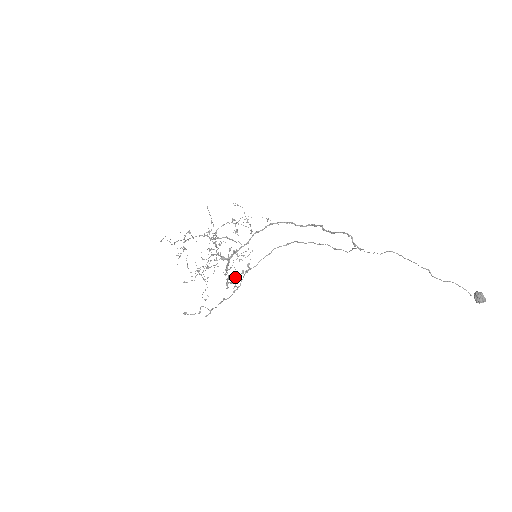
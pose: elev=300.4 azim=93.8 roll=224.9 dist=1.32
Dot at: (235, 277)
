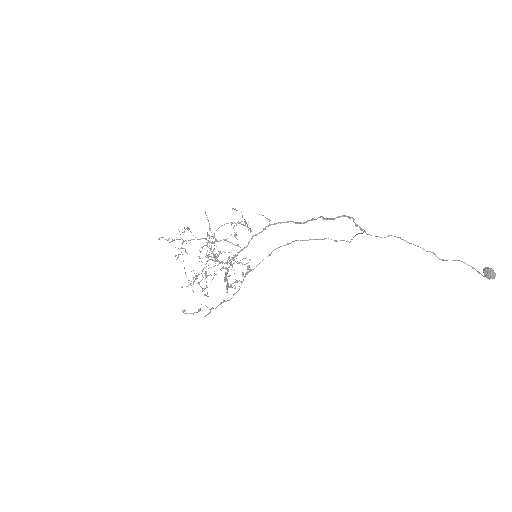
Dot at: (235, 279)
